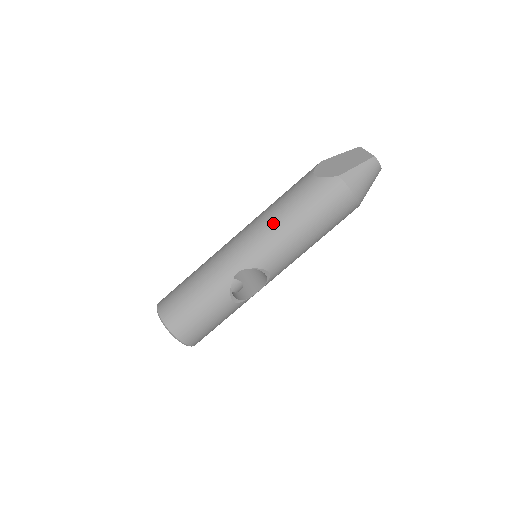
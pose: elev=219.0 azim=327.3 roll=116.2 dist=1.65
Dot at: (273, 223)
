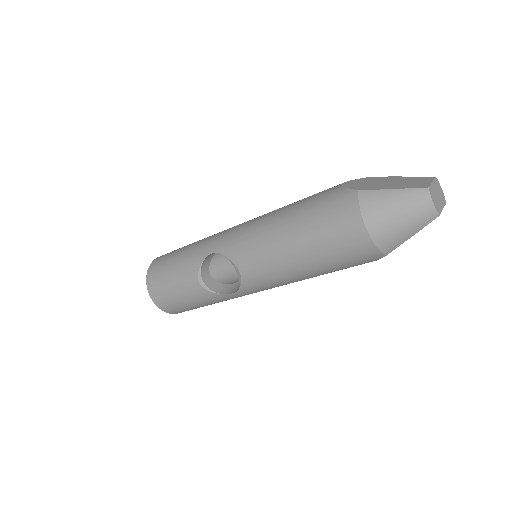
Dot at: (269, 218)
